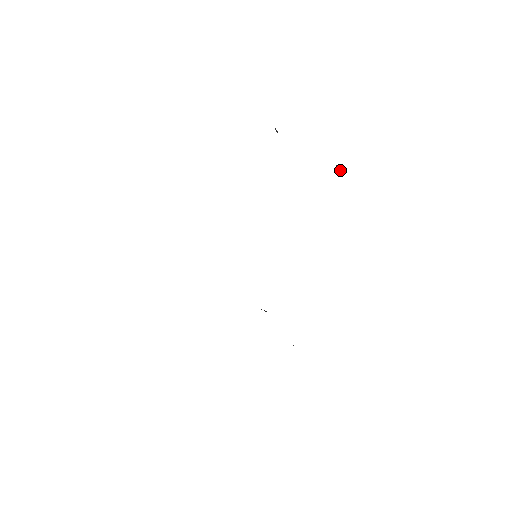
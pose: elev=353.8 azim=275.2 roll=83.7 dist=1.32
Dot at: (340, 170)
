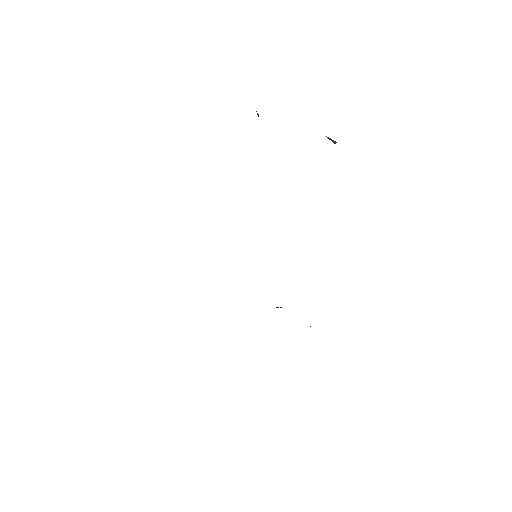
Dot at: occluded
